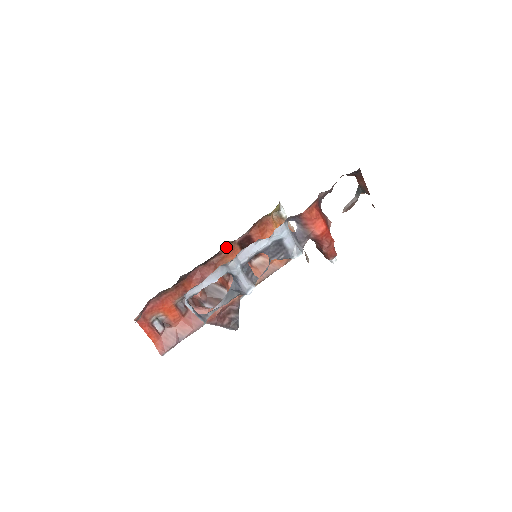
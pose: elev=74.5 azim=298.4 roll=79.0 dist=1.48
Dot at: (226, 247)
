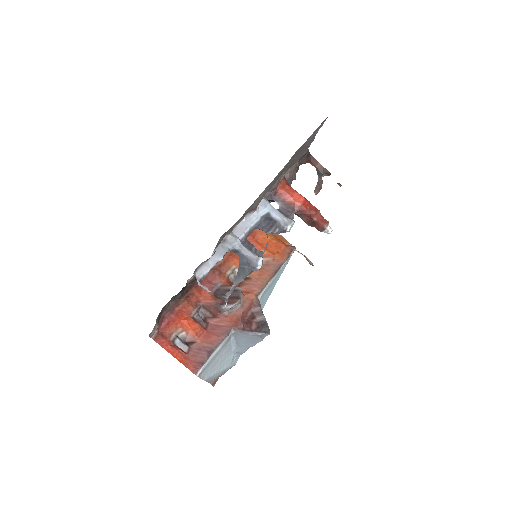
Dot at: occluded
